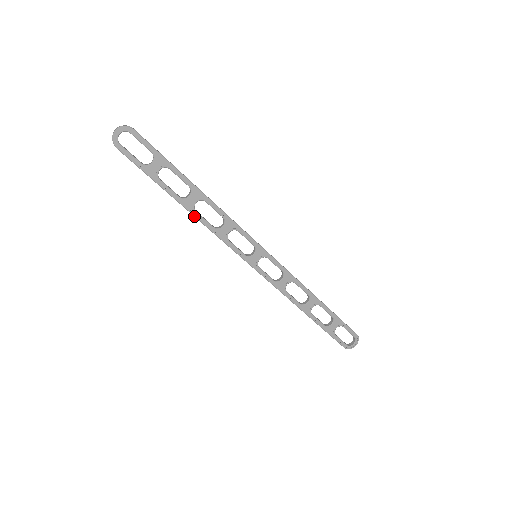
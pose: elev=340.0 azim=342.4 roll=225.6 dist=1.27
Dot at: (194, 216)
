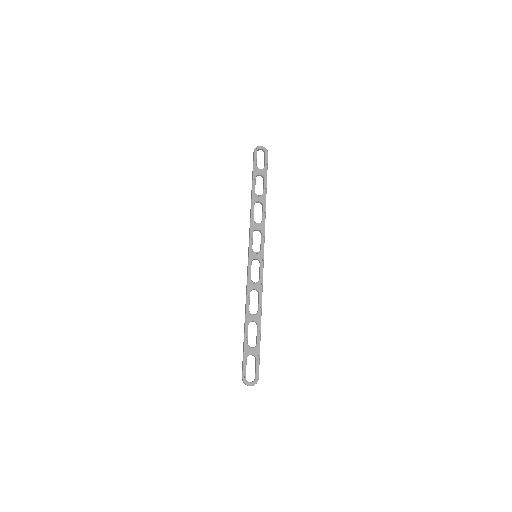
Dot at: (251, 205)
